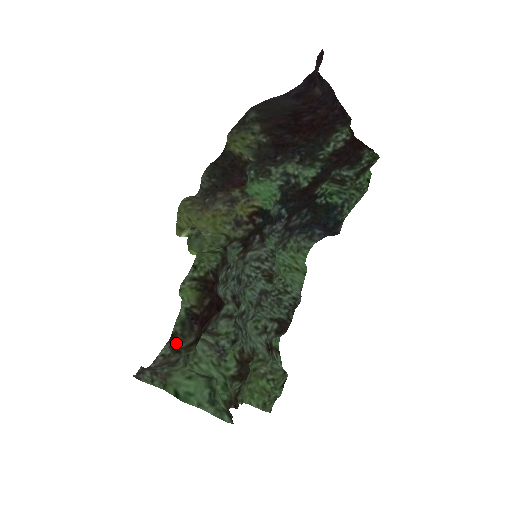
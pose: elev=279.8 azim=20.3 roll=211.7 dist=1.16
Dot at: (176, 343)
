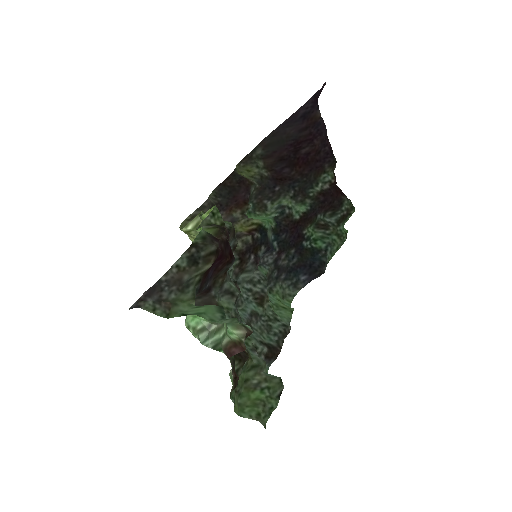
Dot at: (196, 252)
